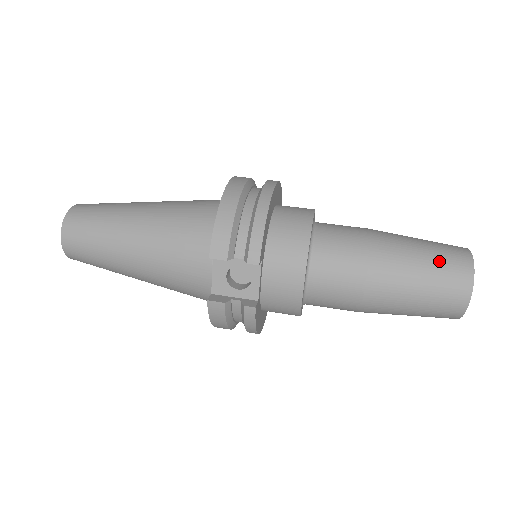
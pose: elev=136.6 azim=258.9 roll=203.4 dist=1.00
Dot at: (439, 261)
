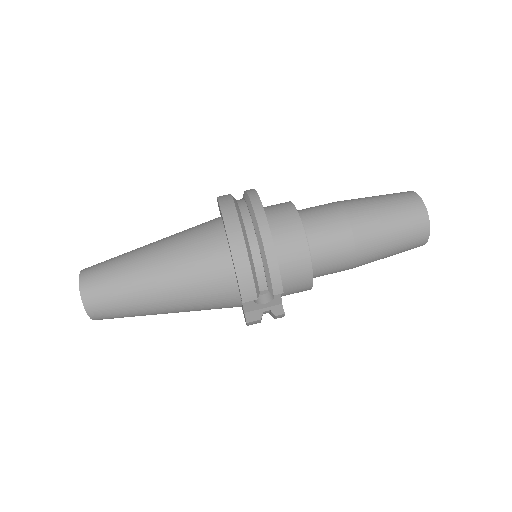
Dot at: (404, 222)
